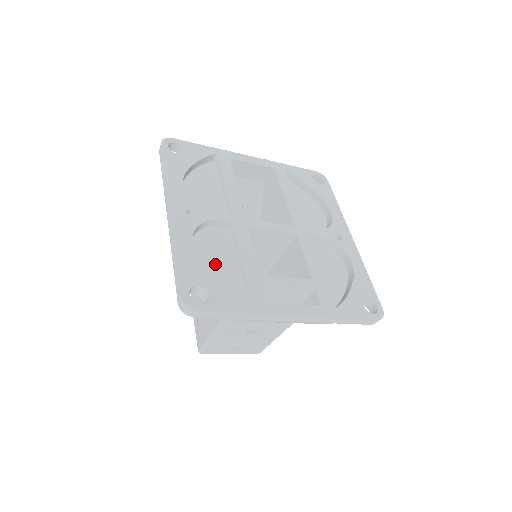
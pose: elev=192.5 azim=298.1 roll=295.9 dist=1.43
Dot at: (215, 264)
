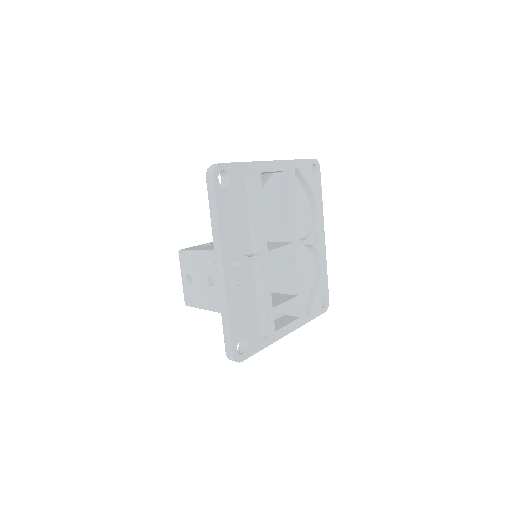
Dot at: (245, 304)
